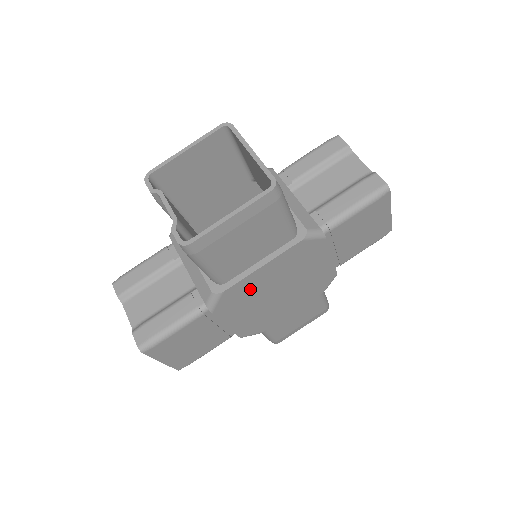
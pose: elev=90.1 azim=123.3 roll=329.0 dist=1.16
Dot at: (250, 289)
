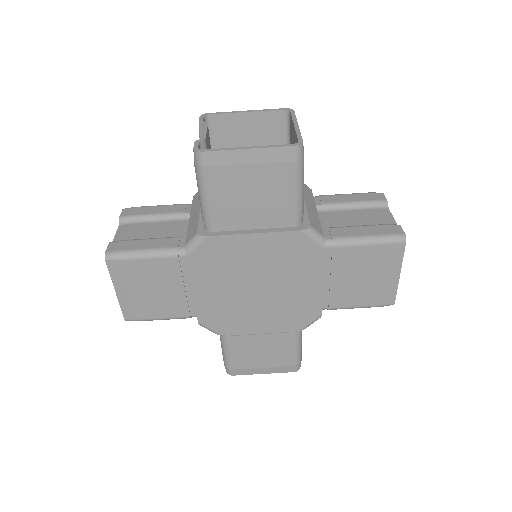
Dot at: (232, 256)
